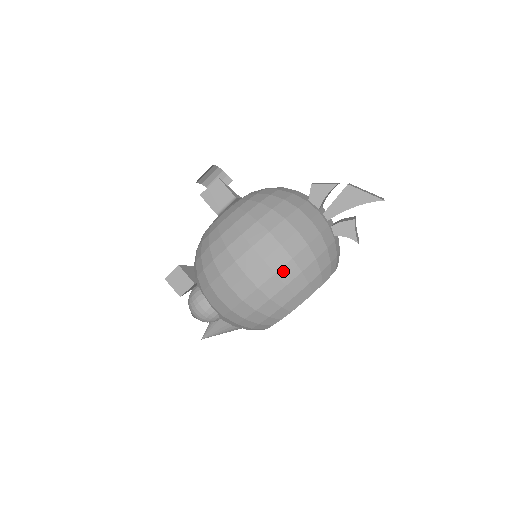
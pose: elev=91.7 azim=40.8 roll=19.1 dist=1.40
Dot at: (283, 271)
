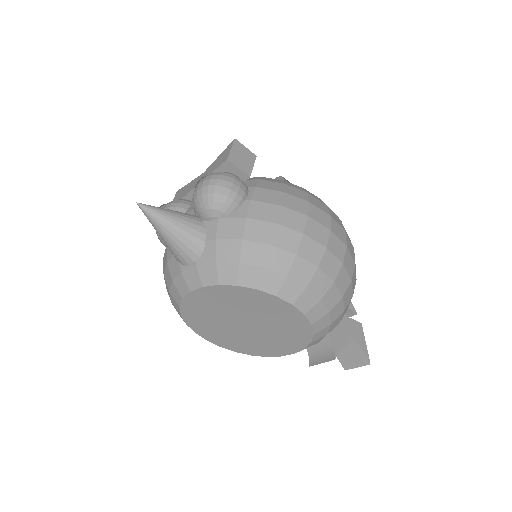
Dot at: (344, 273)
